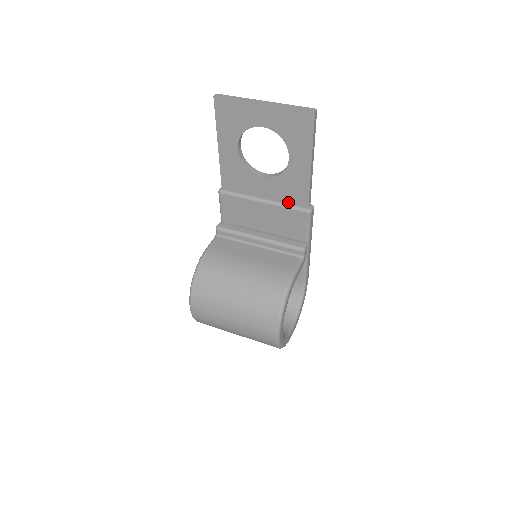
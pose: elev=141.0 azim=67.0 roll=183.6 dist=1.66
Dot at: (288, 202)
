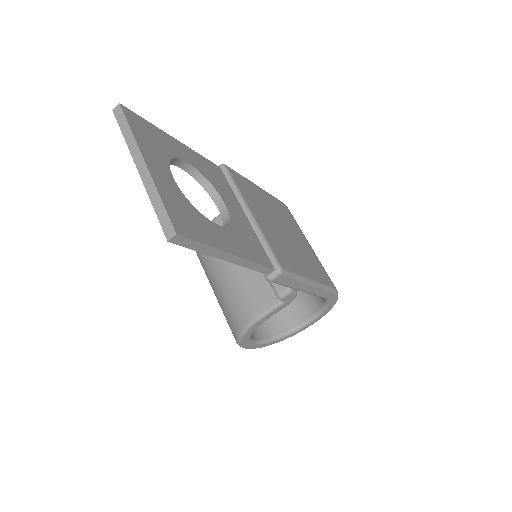
Dot at: occluded
